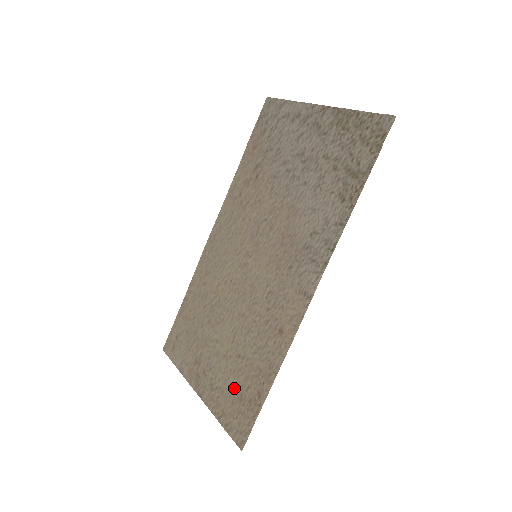
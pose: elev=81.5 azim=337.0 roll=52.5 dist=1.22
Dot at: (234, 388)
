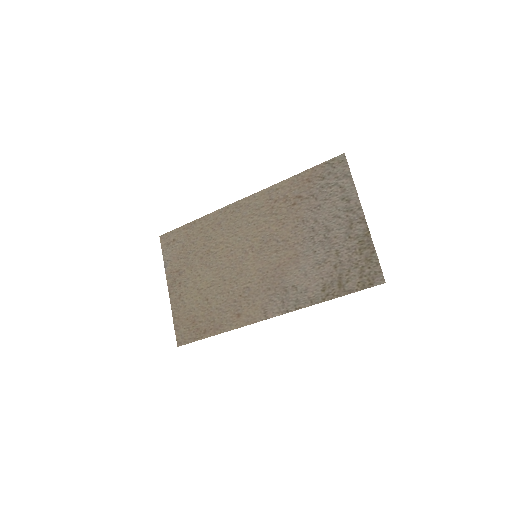
Dot at: (193, 313)
